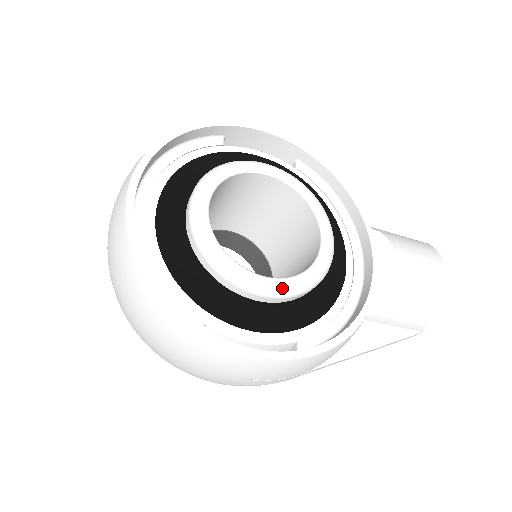
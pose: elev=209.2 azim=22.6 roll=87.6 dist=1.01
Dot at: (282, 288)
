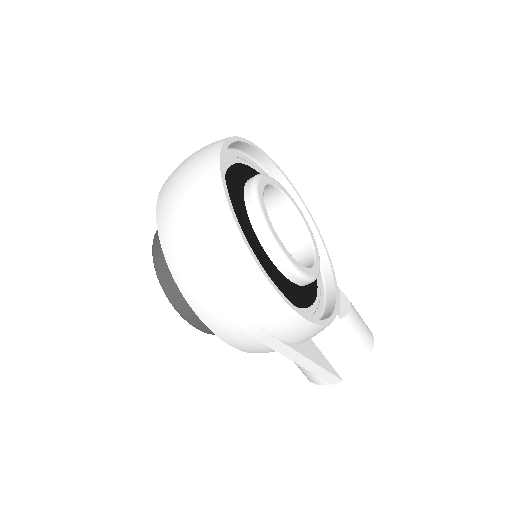
Dot at: (293, 262)
